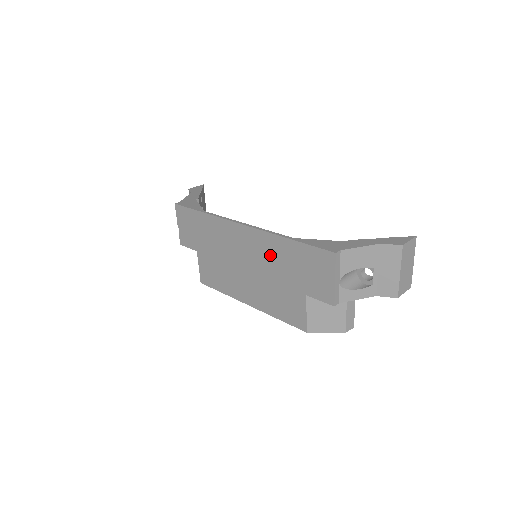
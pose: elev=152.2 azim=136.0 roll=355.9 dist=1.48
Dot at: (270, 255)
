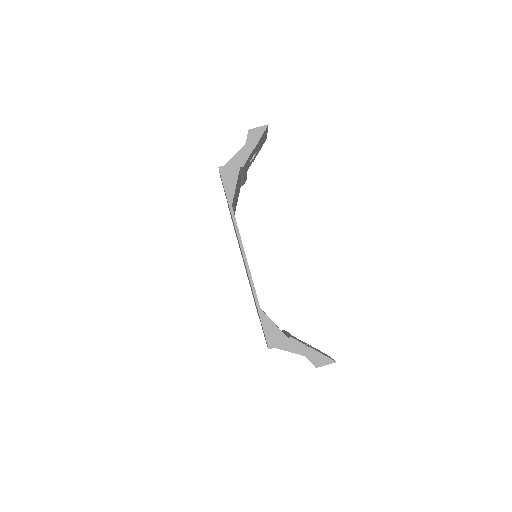
Dot at: occluded
